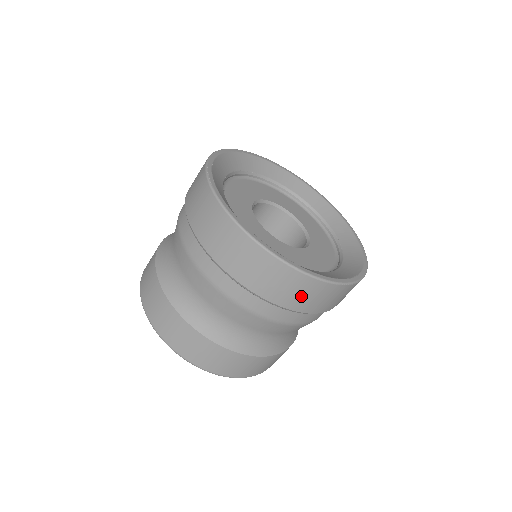
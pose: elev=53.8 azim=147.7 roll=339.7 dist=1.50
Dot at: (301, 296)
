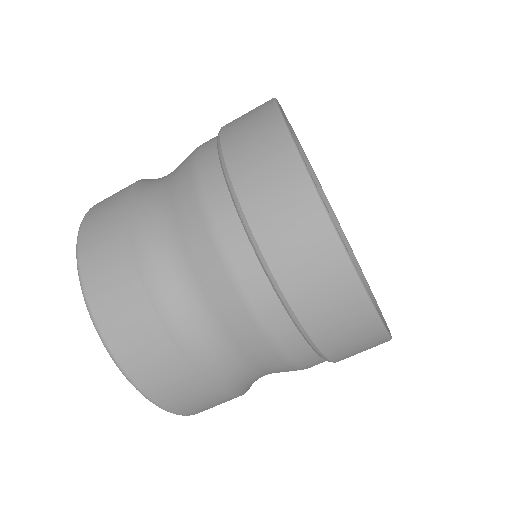
Dot at: (360, 352)
